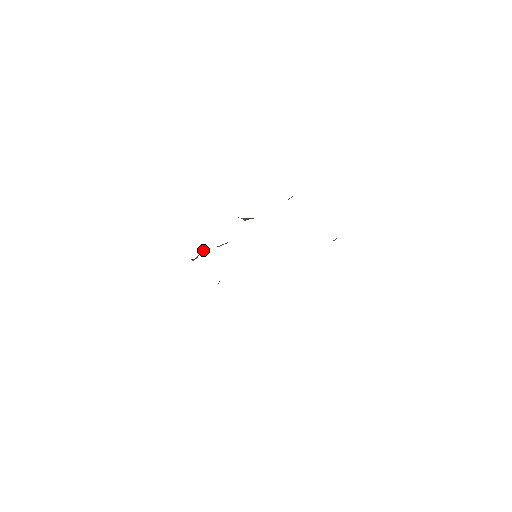
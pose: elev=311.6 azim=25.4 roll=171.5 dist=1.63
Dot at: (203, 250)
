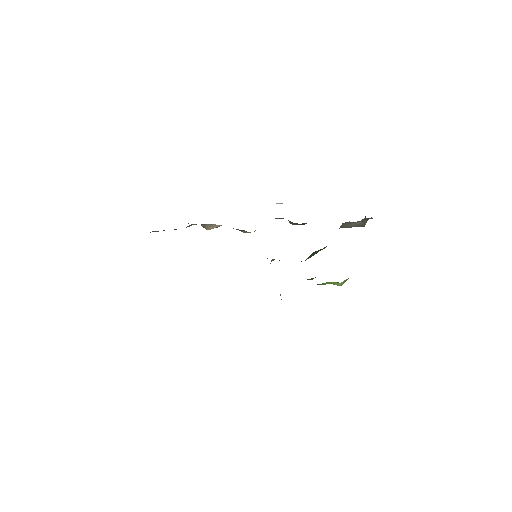
Dot at: occluded
